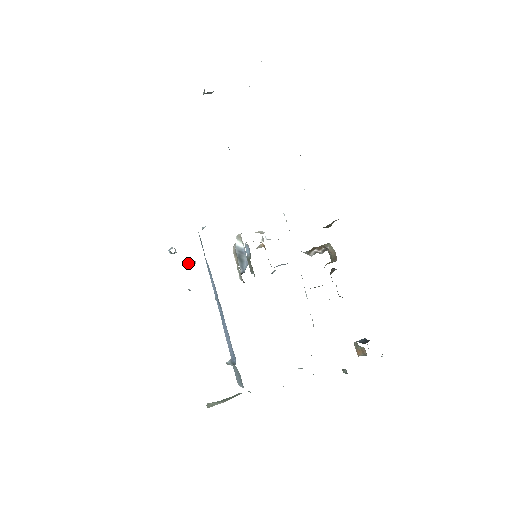
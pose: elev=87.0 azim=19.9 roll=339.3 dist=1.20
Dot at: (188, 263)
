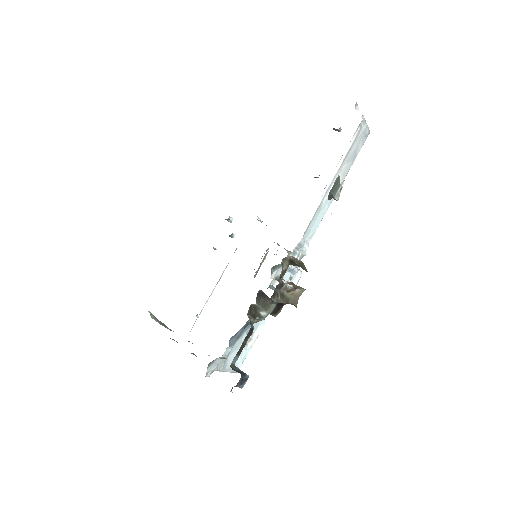
Dot at: occluded
